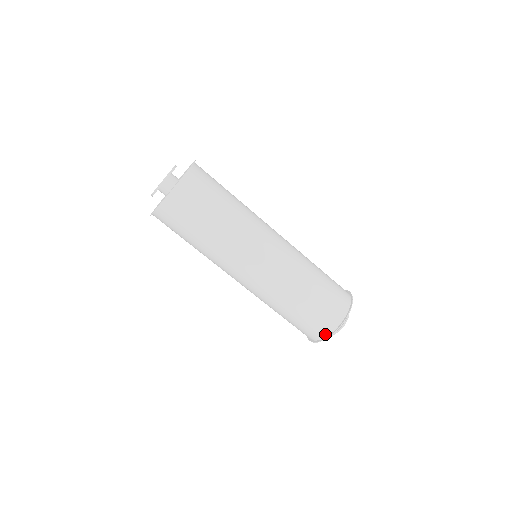
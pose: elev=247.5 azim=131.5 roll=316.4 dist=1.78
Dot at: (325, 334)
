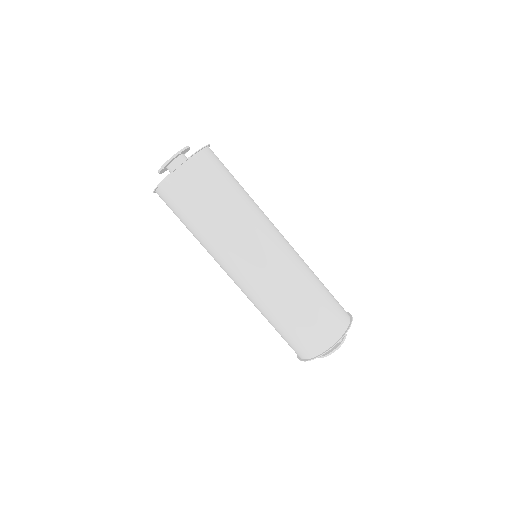
Dot at: (340, 333)
